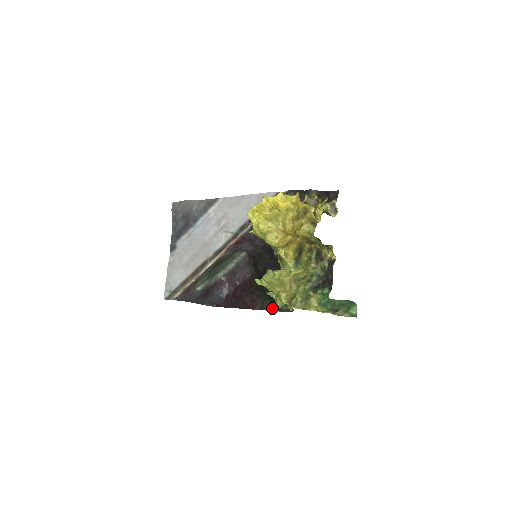
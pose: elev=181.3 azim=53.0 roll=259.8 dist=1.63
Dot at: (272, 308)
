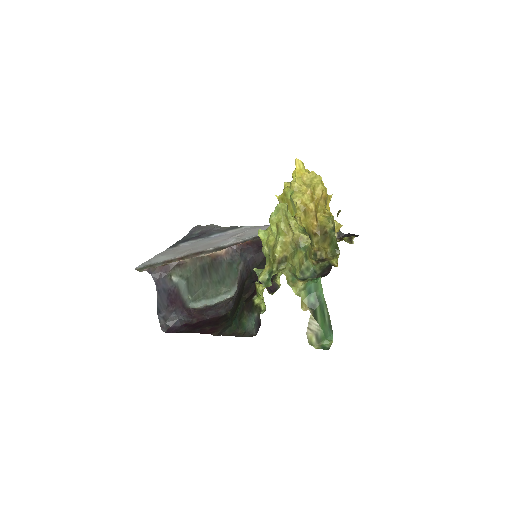
Dot at: (233, 333)
